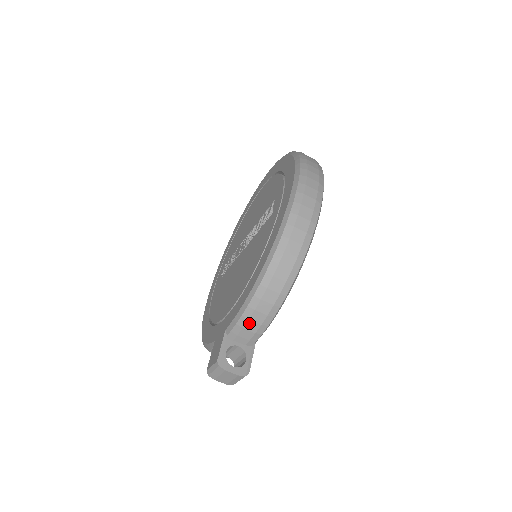
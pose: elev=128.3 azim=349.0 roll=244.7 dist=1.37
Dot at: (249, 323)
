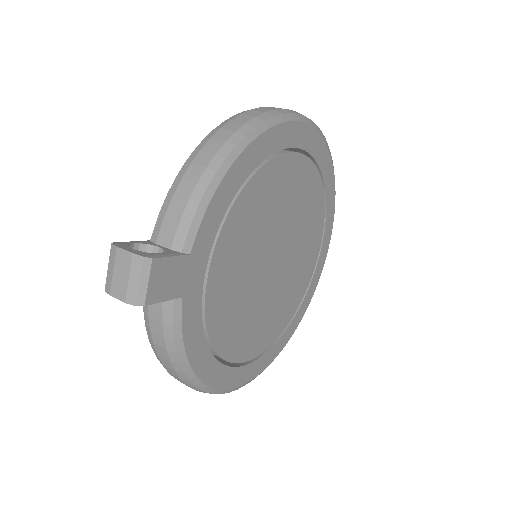
Dot at: (174, 201)
